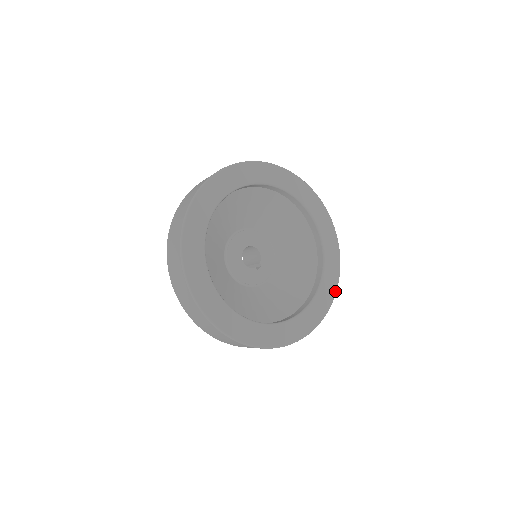
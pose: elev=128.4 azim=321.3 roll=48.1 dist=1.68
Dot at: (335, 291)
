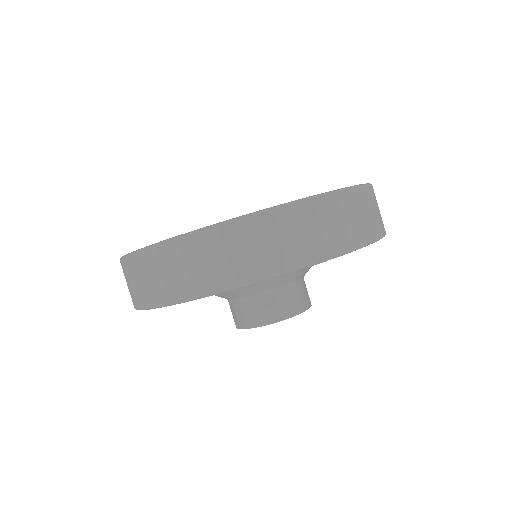
Dot at: occluded
